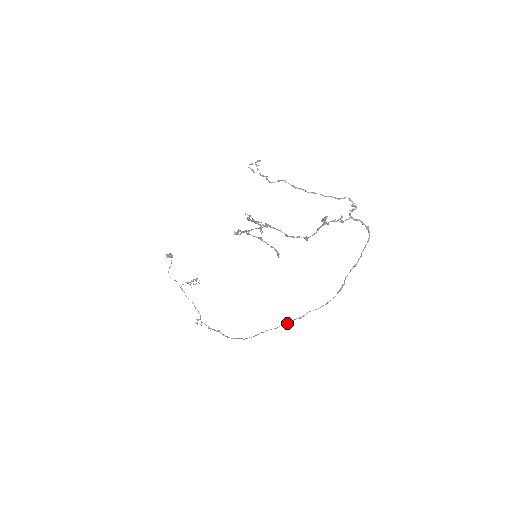
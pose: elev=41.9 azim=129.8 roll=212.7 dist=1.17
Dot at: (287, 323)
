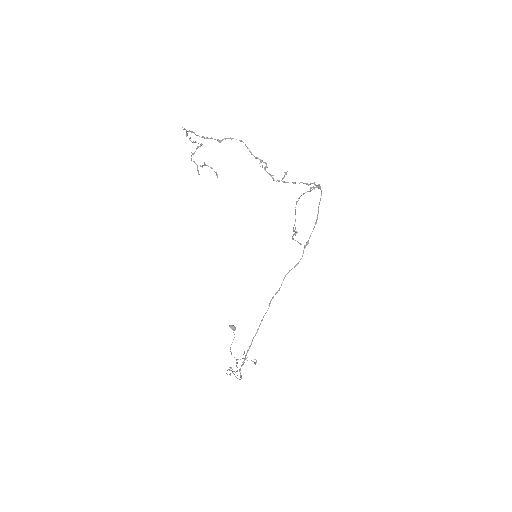
Dot at: (269, 306)
